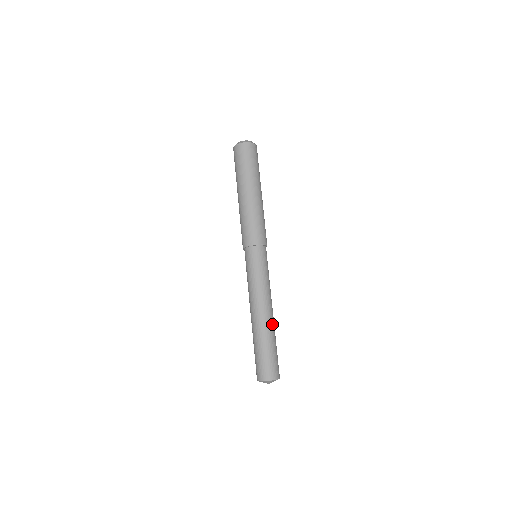
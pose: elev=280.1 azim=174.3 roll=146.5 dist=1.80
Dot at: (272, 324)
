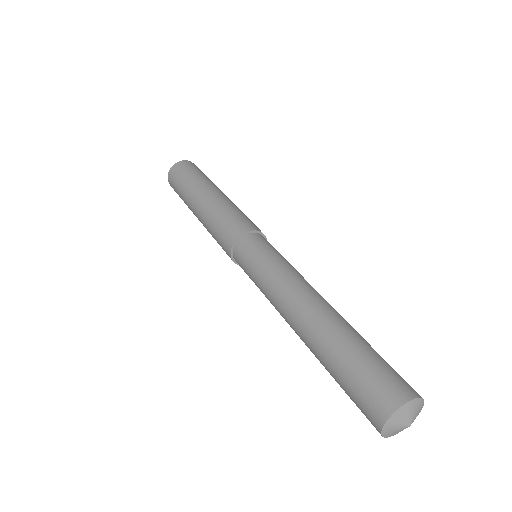
Dot at: occluded
